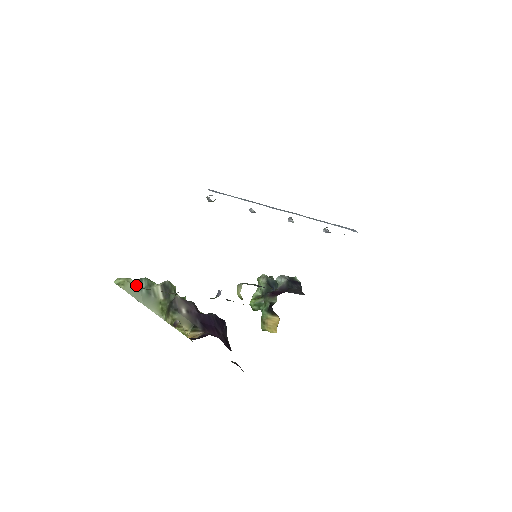
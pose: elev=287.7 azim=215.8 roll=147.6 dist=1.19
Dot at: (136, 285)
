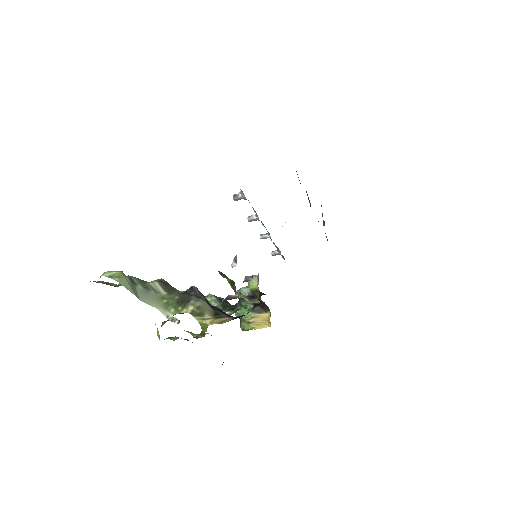
Dot at: (130, 280)
